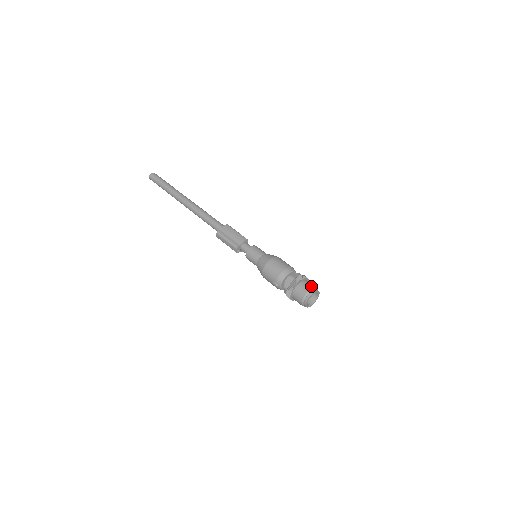
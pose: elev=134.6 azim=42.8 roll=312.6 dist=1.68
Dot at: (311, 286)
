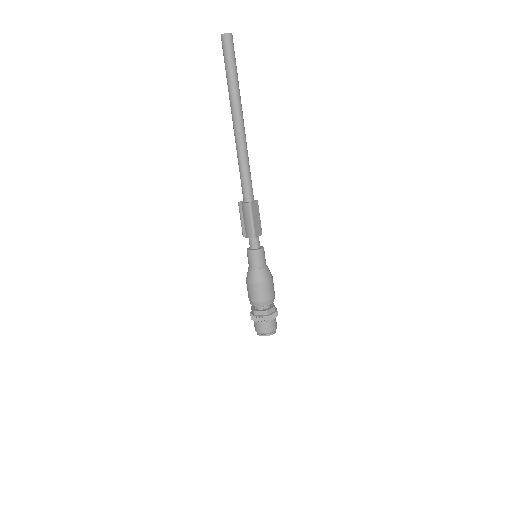
Dot at: (262, 331)
